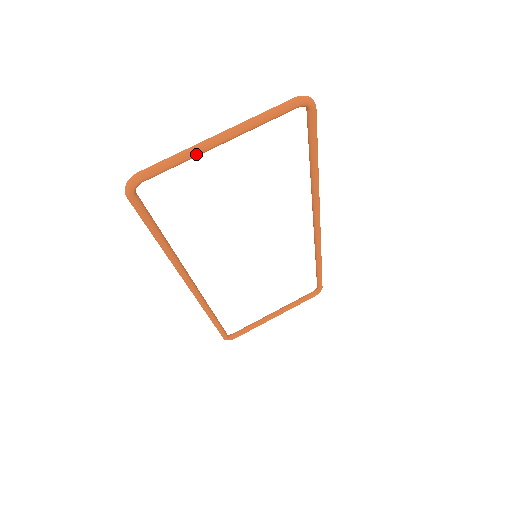
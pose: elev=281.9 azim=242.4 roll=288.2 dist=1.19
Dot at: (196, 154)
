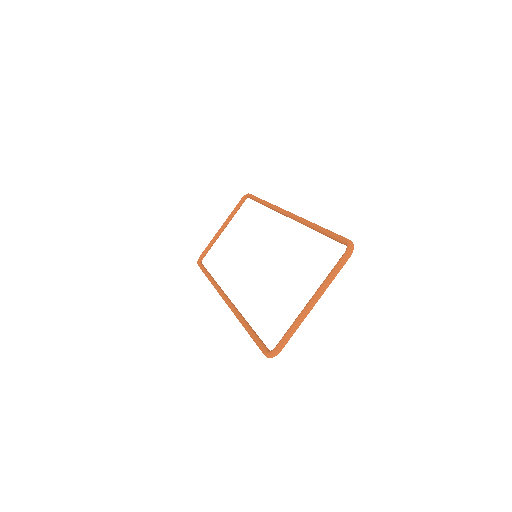
Dot at: occluded
